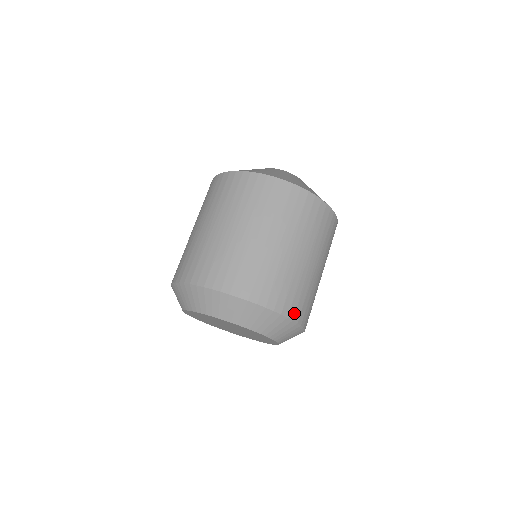
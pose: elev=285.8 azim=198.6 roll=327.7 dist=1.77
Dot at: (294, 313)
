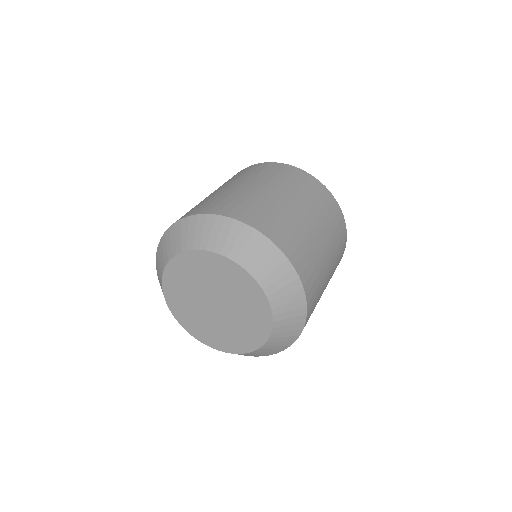
Dot at: (301, 271)
